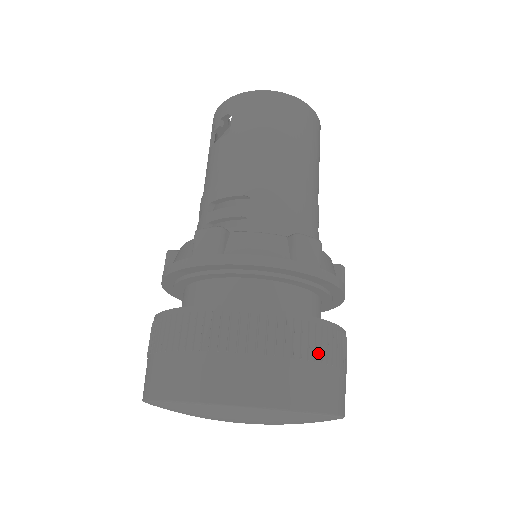
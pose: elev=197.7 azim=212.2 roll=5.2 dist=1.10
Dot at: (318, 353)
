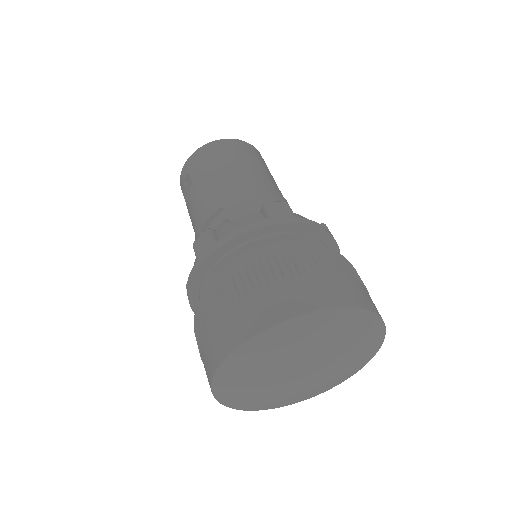
Dot at: (322, 268)
